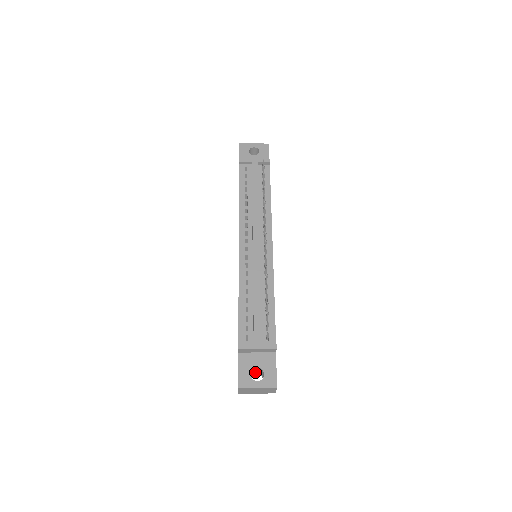
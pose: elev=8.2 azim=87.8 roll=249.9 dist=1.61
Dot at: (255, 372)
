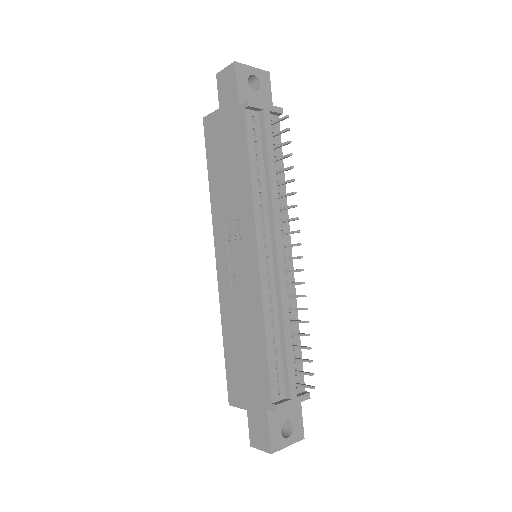
Dot at: occluded
